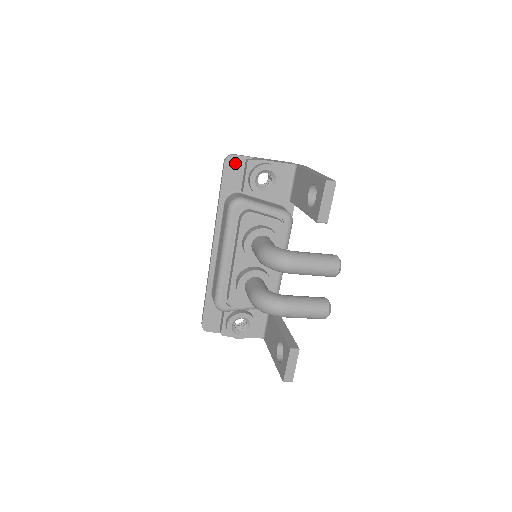
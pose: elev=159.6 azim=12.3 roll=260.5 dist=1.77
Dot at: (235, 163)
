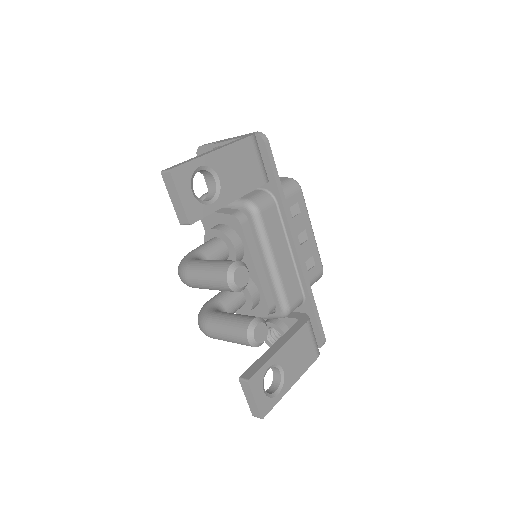
Dot at: occluded
